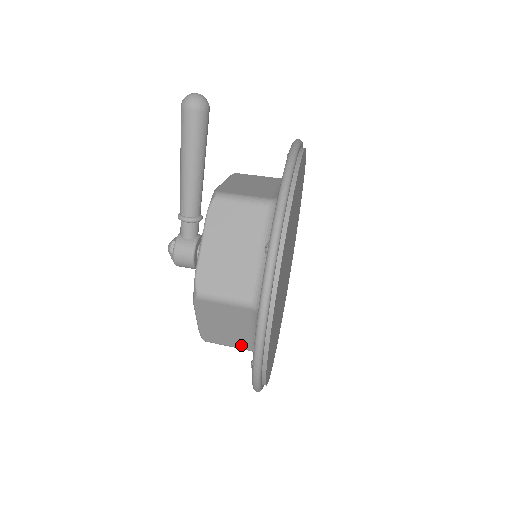
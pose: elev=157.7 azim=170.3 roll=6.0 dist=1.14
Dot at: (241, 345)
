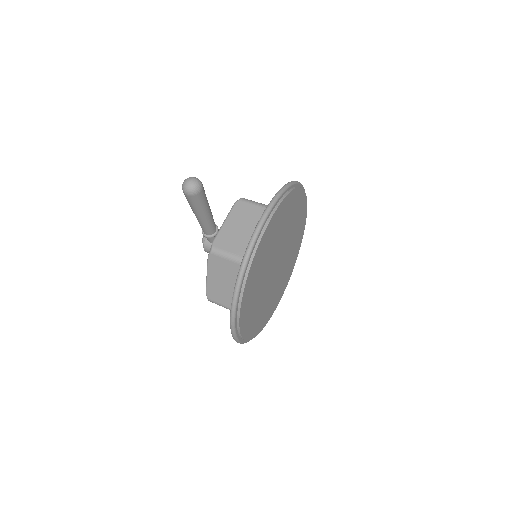
Dot at: occluded
